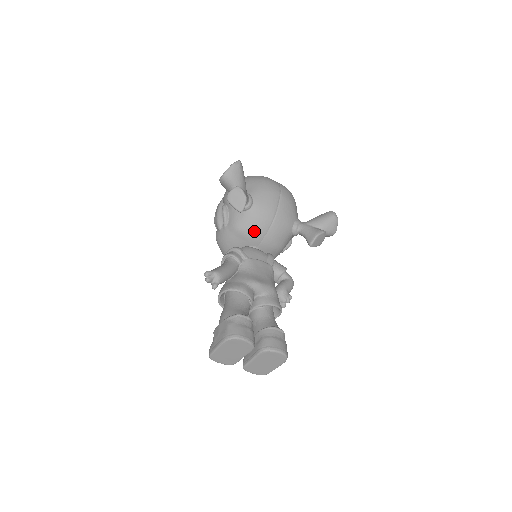
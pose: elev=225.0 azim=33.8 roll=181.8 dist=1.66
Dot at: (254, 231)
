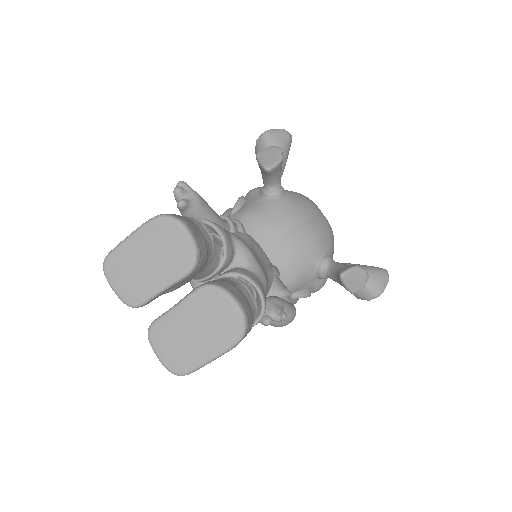
Dot at: (269, 225)
